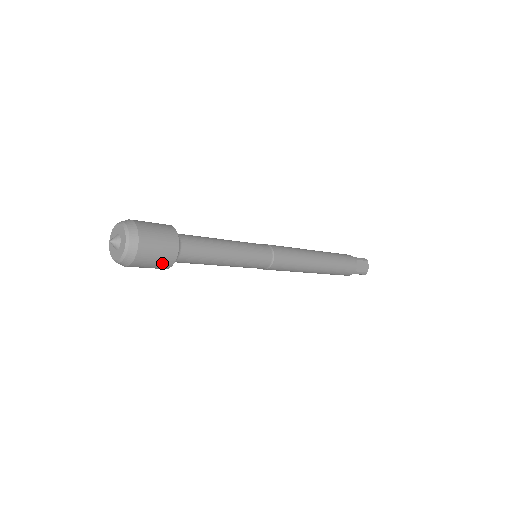
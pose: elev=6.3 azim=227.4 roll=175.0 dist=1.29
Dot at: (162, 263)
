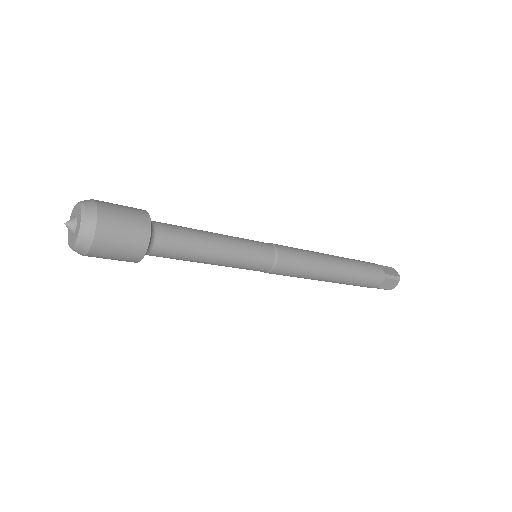
Dot at: (135, 234)
